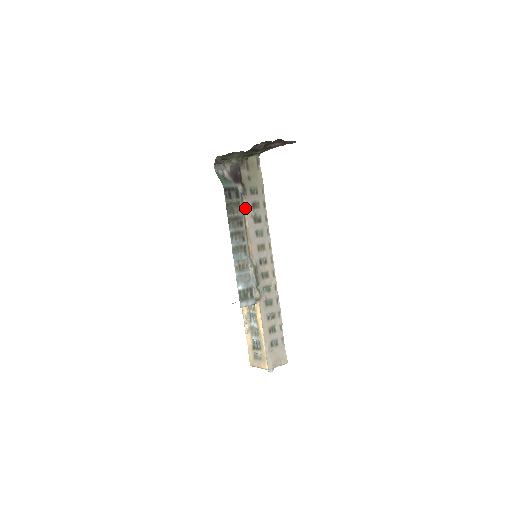
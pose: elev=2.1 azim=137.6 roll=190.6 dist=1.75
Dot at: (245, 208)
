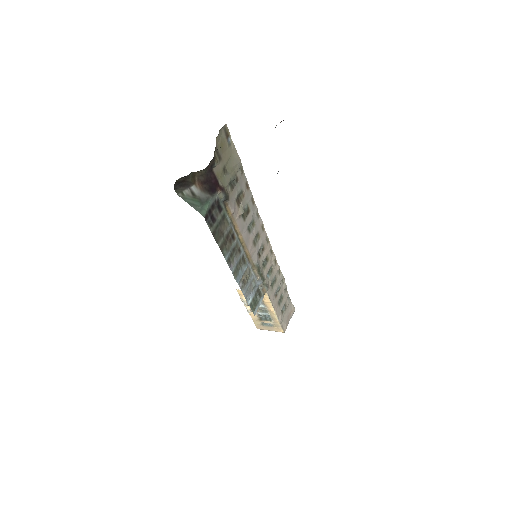
Dot at: (231, 214)
